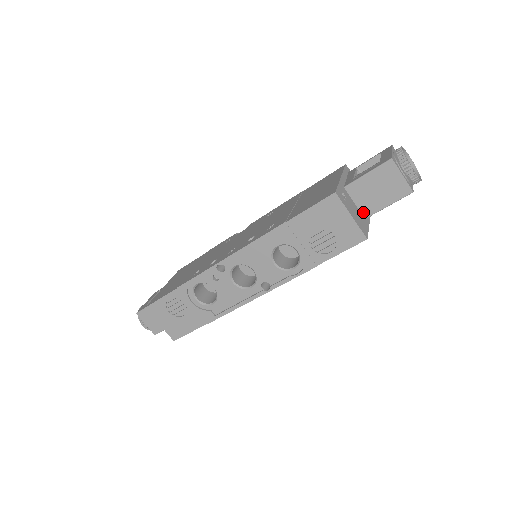
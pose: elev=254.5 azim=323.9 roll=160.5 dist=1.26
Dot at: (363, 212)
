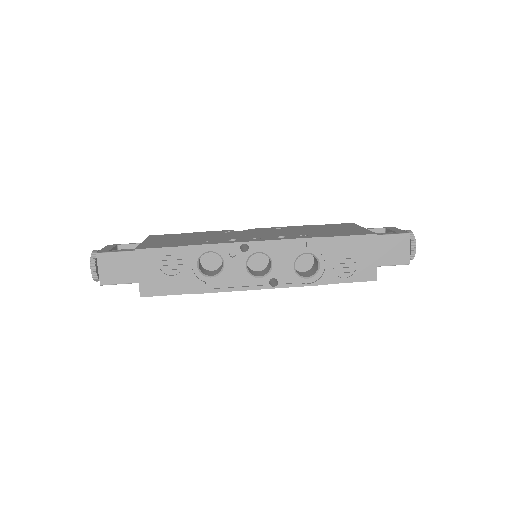
Dot at: occluded
